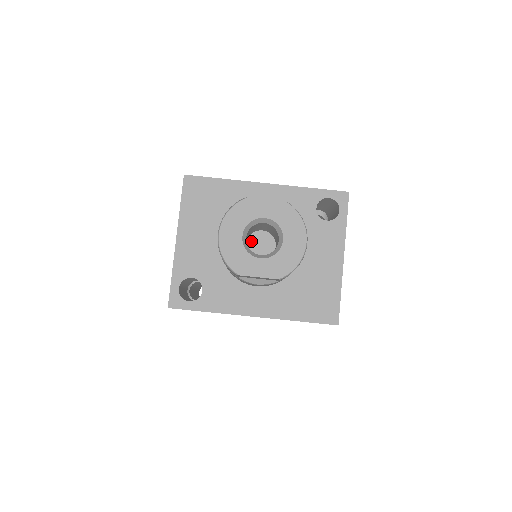
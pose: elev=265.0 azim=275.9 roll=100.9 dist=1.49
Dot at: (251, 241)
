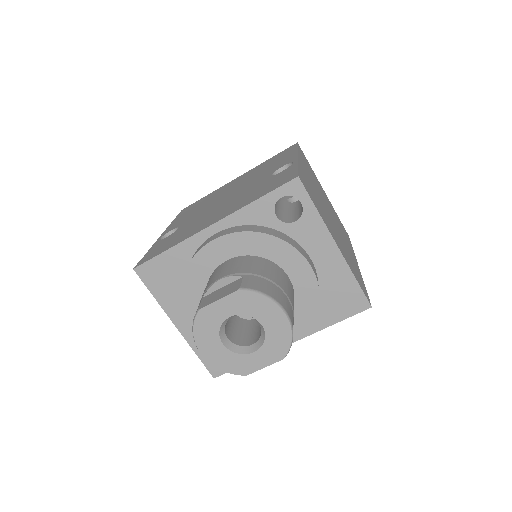
Dot at: occluded
